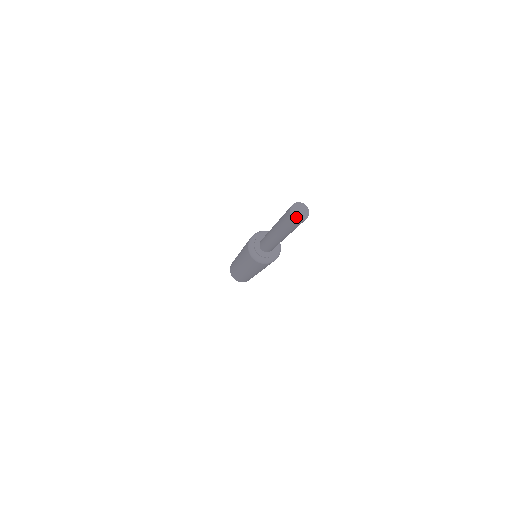
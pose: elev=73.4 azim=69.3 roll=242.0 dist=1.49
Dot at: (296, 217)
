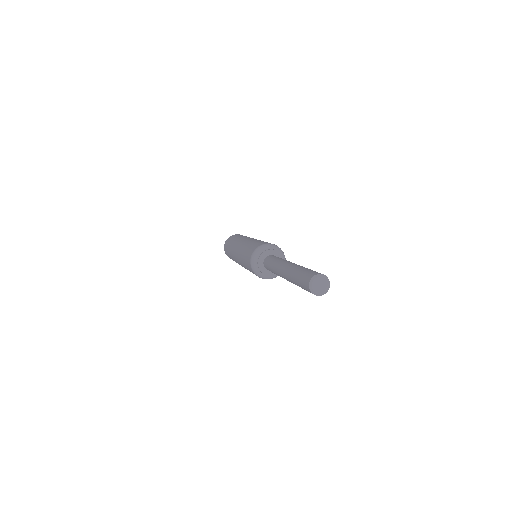
Dot at: (314, 290)
